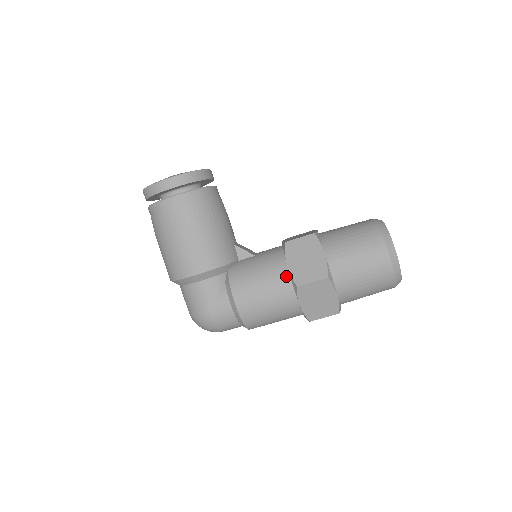
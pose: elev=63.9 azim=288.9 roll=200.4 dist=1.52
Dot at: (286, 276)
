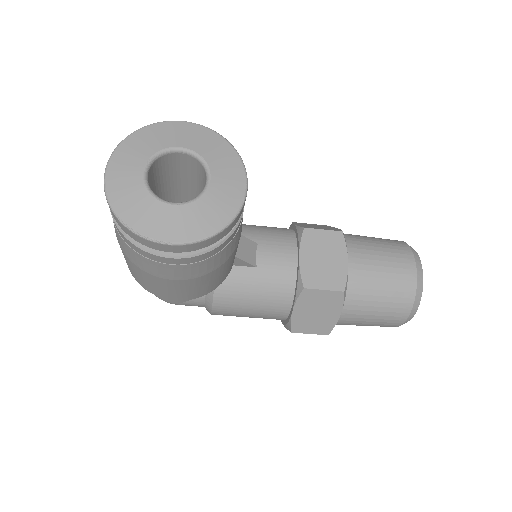
Dot at: (284, 314)
